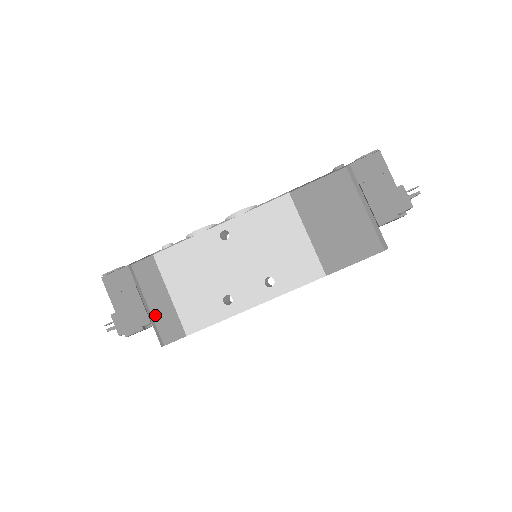
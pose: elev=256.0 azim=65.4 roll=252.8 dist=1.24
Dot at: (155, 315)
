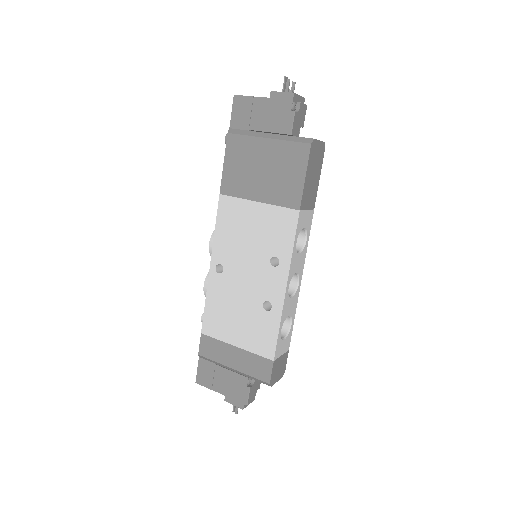
Dot at: (243, 370)
